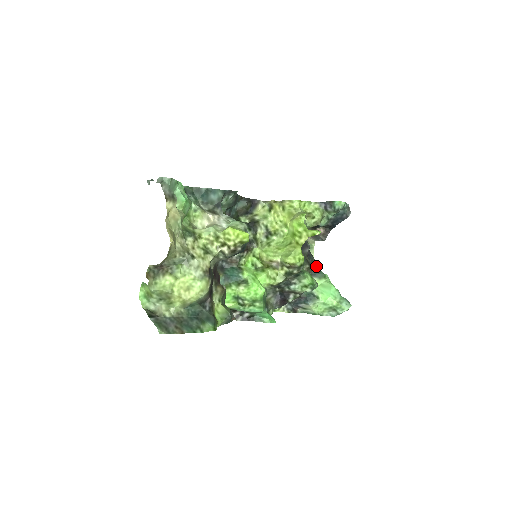
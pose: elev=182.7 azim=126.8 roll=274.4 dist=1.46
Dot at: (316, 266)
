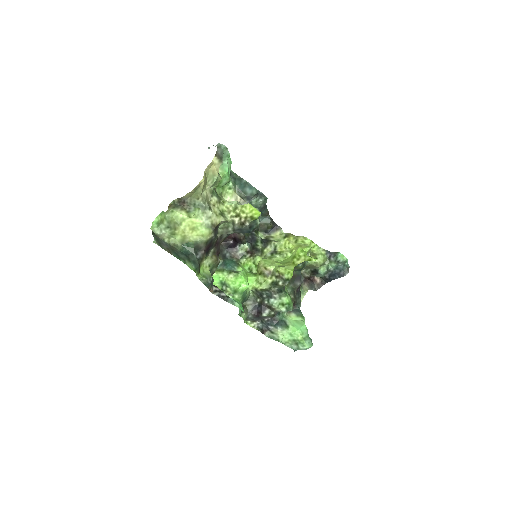
Dot at: (299, 306)
